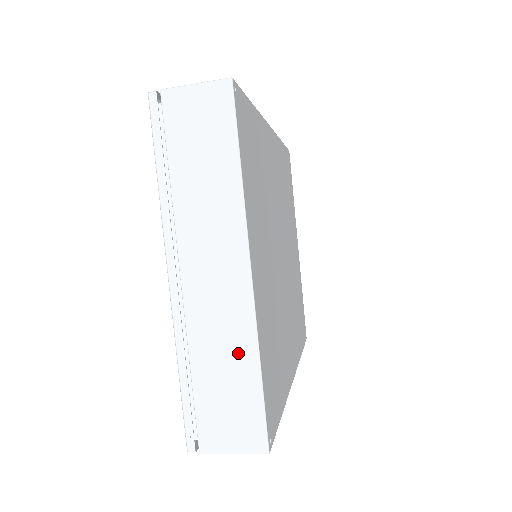
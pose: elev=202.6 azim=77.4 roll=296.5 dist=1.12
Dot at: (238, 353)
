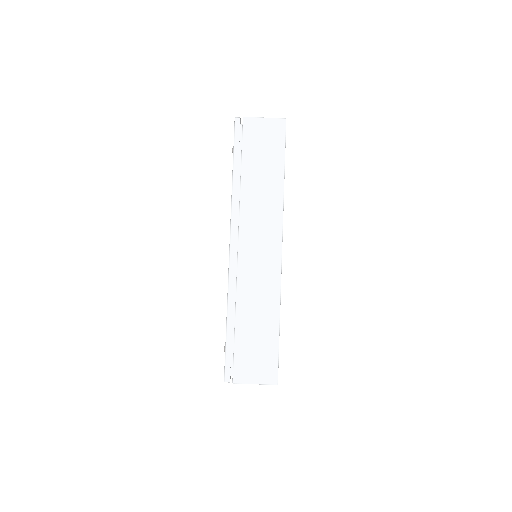
Dot at: occluded
